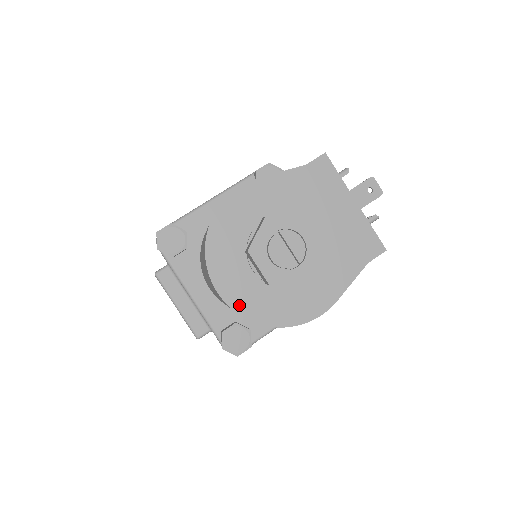
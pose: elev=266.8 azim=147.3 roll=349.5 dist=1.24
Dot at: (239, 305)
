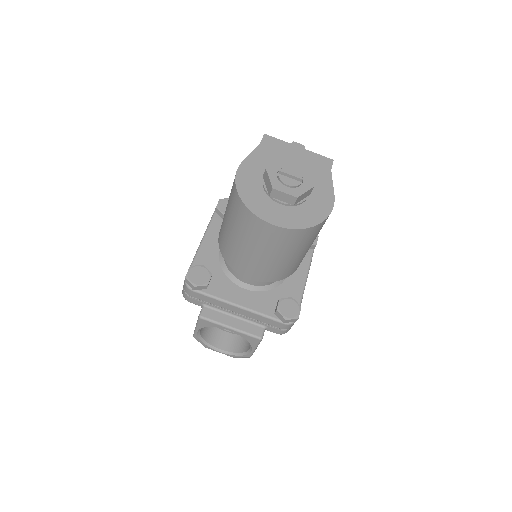
Dot at: (290, 225)
